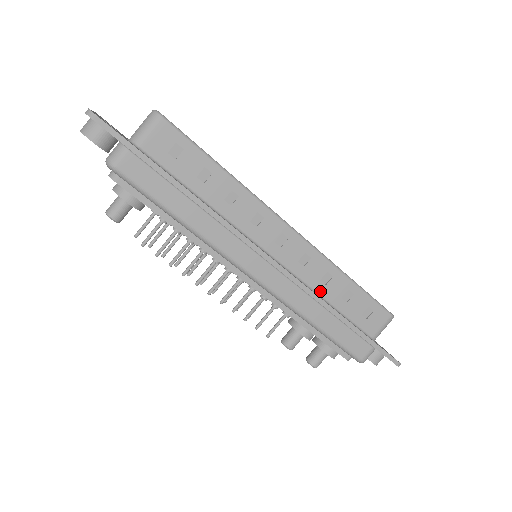
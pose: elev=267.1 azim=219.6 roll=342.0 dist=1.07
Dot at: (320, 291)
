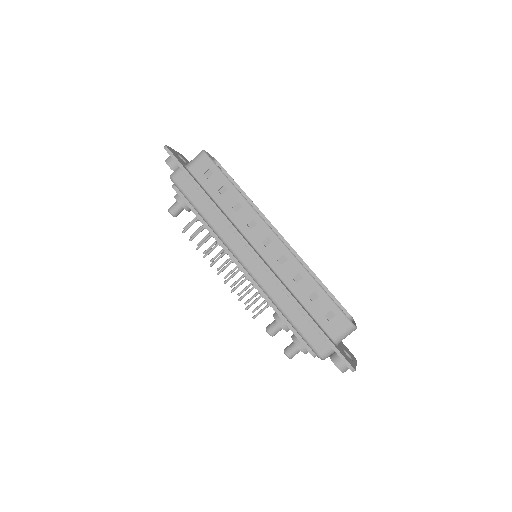
Dot at: (292, 287)
